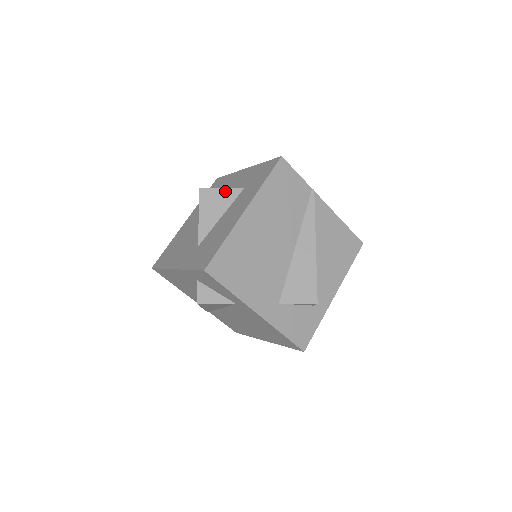
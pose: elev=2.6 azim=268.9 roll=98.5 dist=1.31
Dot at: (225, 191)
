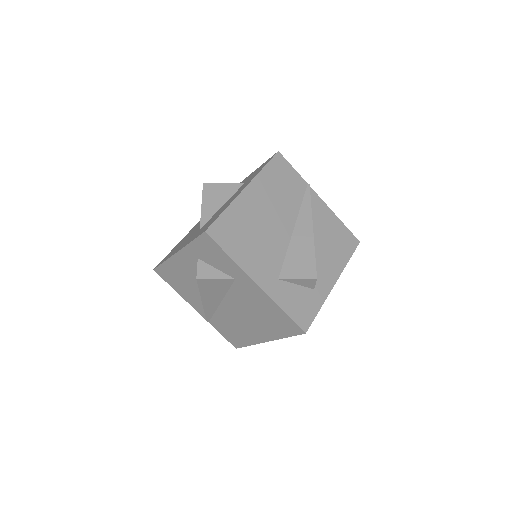
Dot at: (227, 185)
